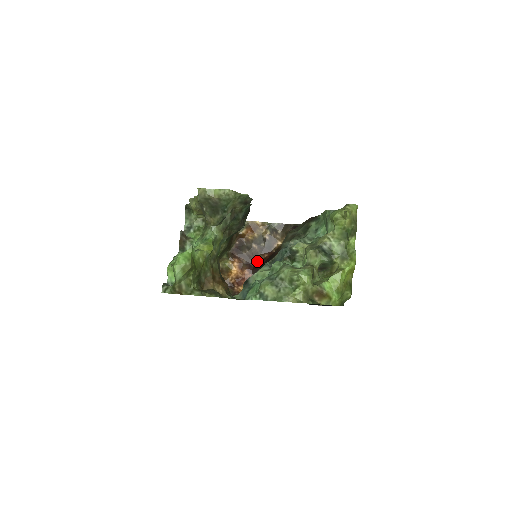
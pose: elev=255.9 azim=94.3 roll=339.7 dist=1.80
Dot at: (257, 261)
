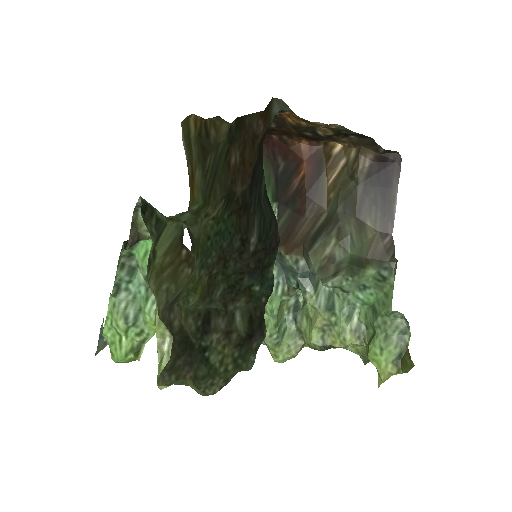
Dot at: (283, 141)
